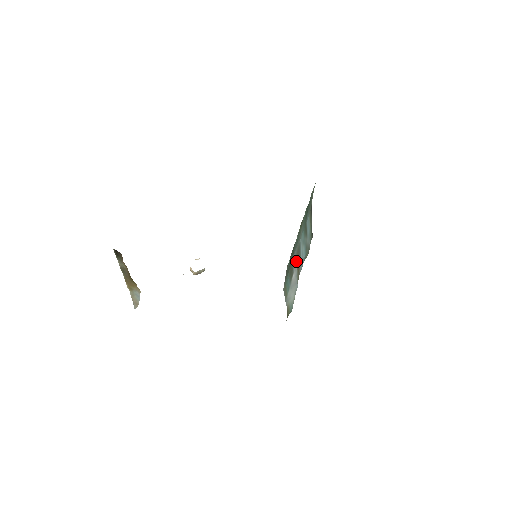
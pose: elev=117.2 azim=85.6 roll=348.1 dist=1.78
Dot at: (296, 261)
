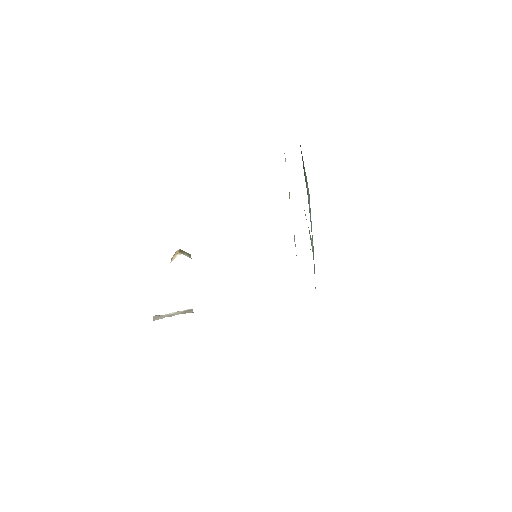
Dot at: (313, 259)
